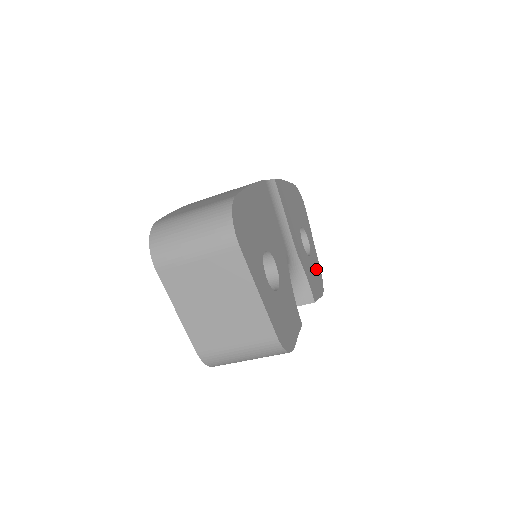
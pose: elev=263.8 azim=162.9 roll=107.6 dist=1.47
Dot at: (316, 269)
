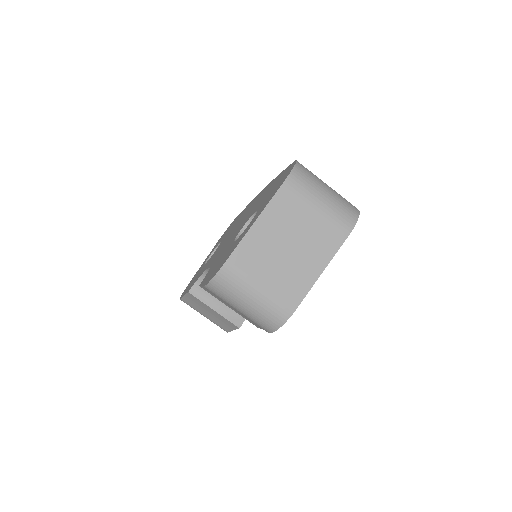
Dot at: occluded
